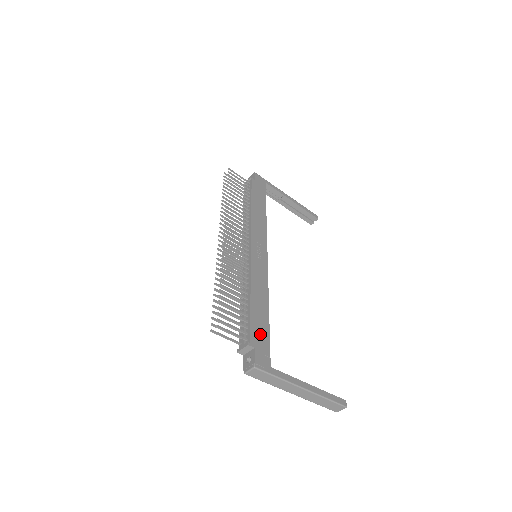
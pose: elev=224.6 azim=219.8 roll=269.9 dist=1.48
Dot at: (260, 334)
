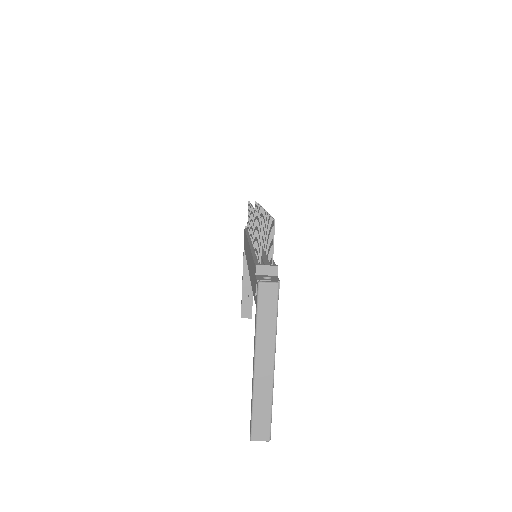
Dot at: occluded
